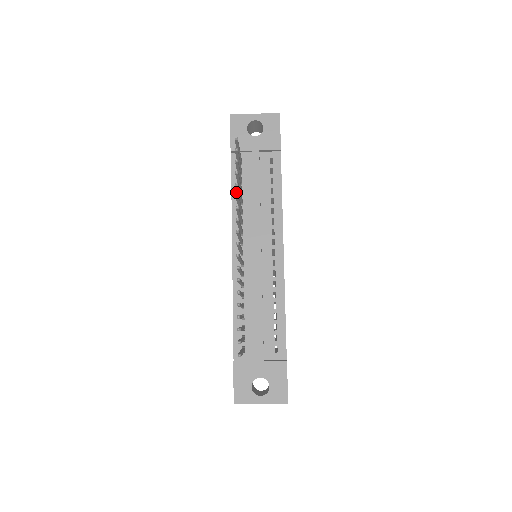
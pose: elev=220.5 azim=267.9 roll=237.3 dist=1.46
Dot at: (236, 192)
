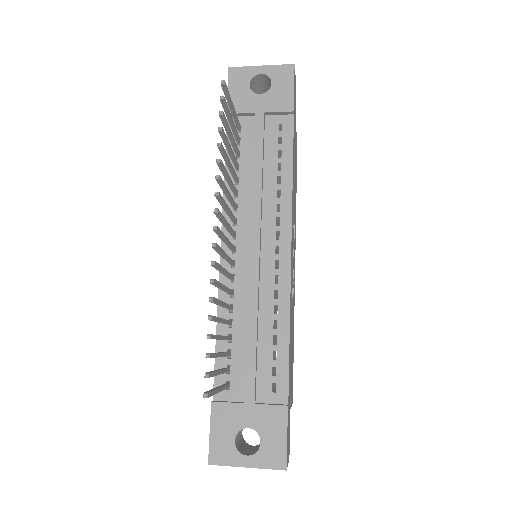
Dot at: occluded
